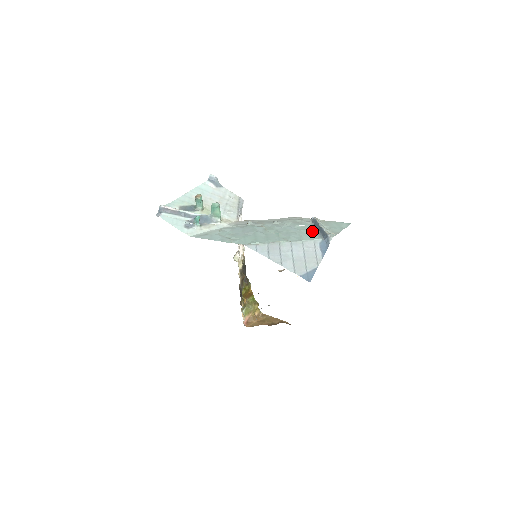
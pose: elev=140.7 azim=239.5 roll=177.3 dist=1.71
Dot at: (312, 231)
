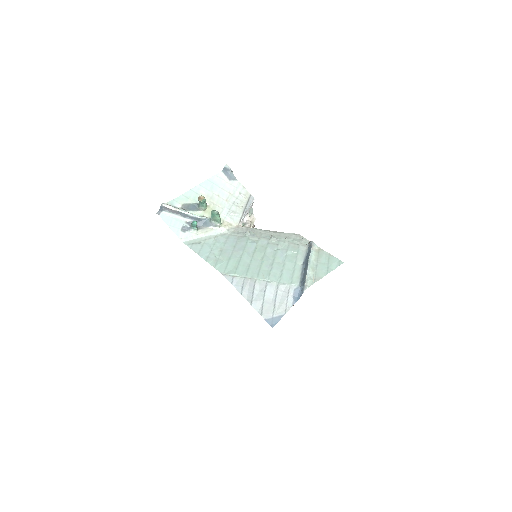
Dot at: (298, 266)
